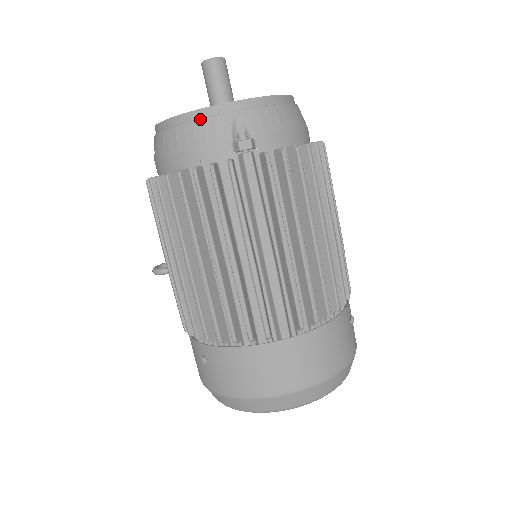
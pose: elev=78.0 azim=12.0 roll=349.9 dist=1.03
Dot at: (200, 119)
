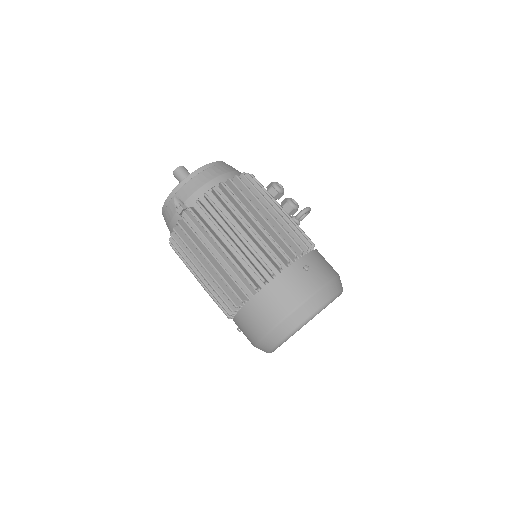
Dot at: (165, 209)
